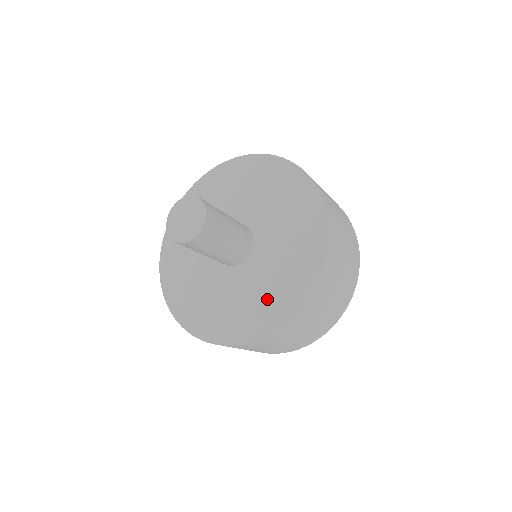
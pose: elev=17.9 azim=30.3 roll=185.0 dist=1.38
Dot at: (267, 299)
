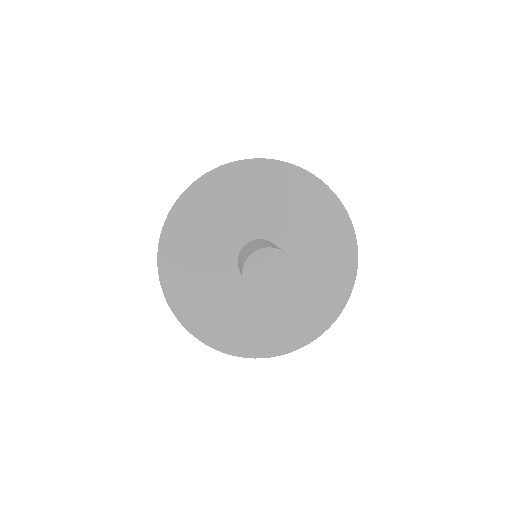
Dot at: (307, 310)
